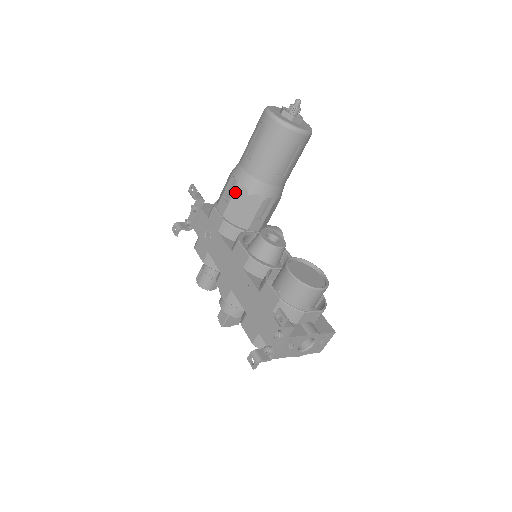
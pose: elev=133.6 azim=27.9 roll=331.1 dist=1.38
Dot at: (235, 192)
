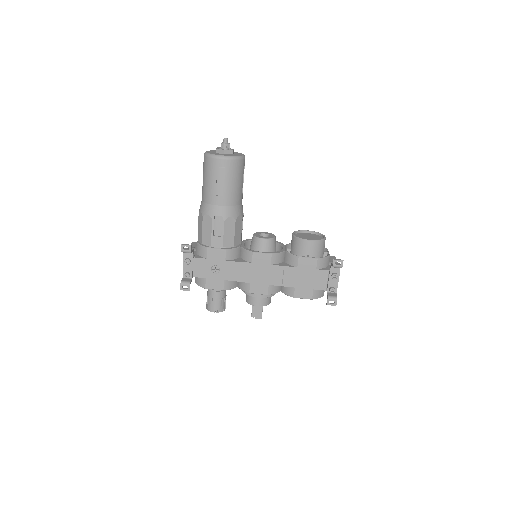
Dot at: (225, 225)
